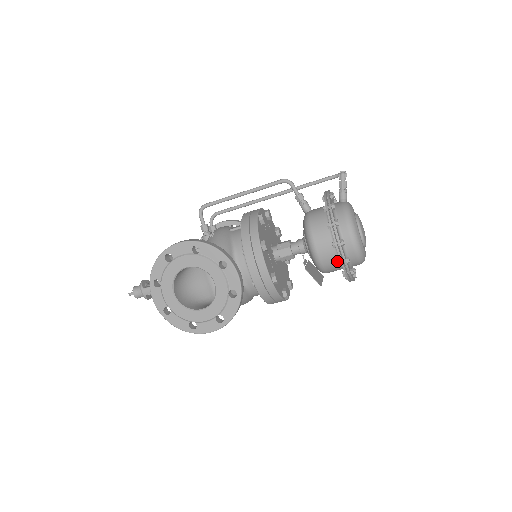
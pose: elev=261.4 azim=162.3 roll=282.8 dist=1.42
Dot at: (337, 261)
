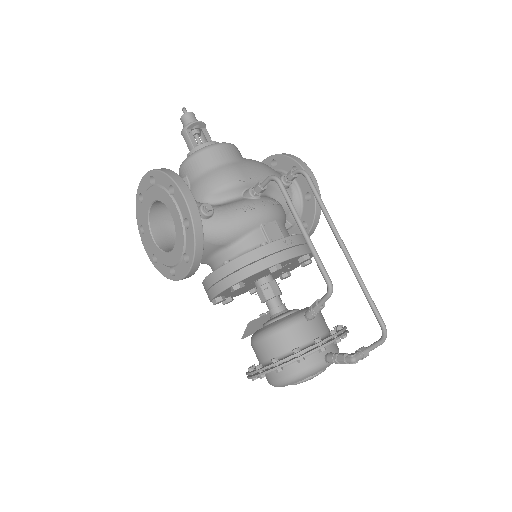
Dot at: occluded
